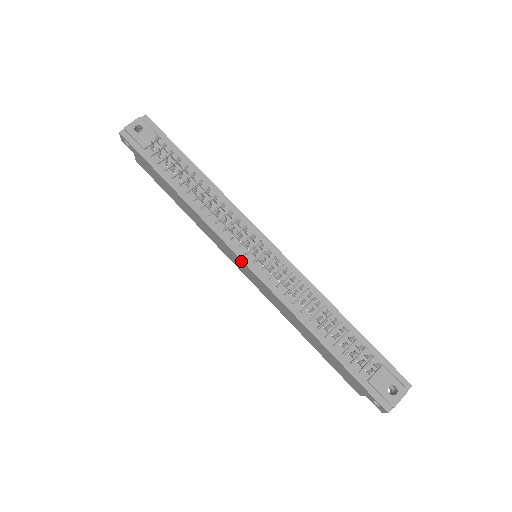
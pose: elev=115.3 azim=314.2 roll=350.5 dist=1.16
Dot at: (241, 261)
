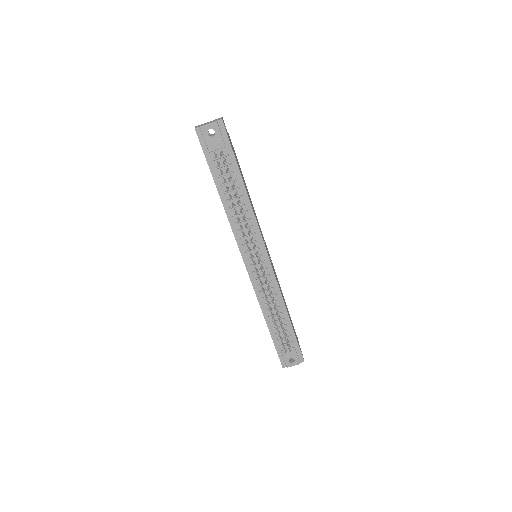
Dot at: (243, 260)
